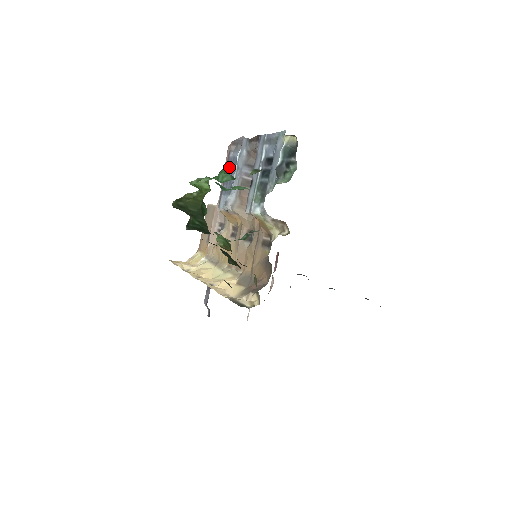
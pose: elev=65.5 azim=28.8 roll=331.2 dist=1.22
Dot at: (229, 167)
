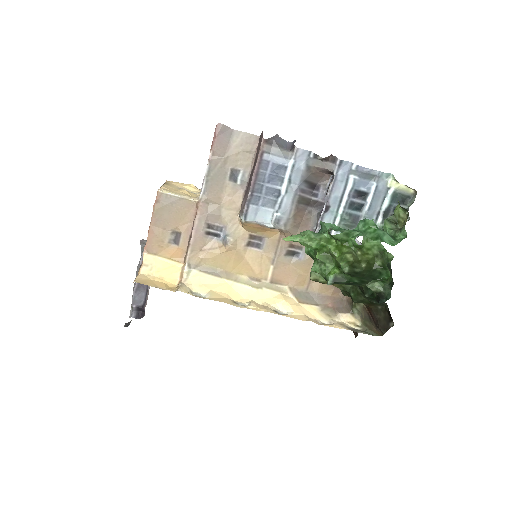
Dot at: (264, 172)
